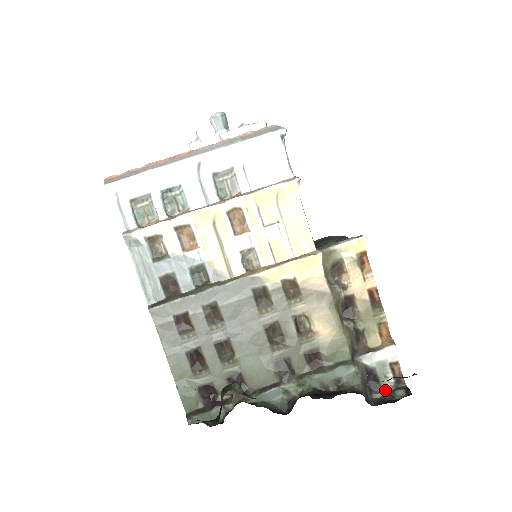
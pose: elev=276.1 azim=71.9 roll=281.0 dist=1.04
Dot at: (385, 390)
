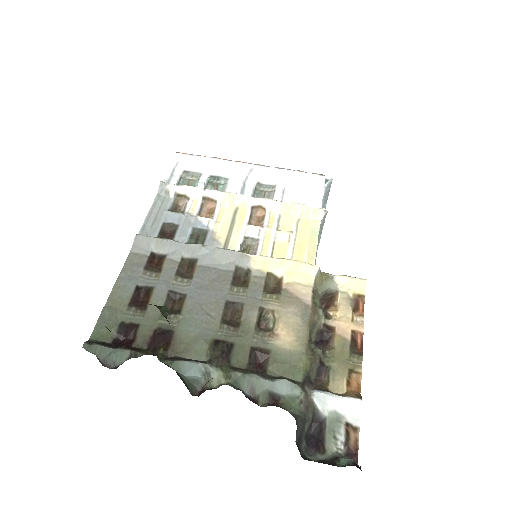
Dot at: (327, 455)
